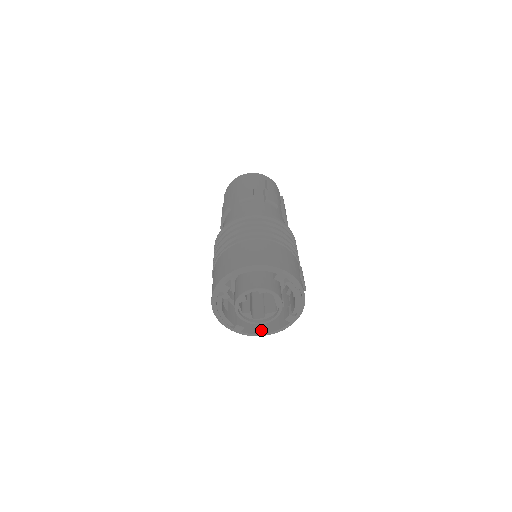
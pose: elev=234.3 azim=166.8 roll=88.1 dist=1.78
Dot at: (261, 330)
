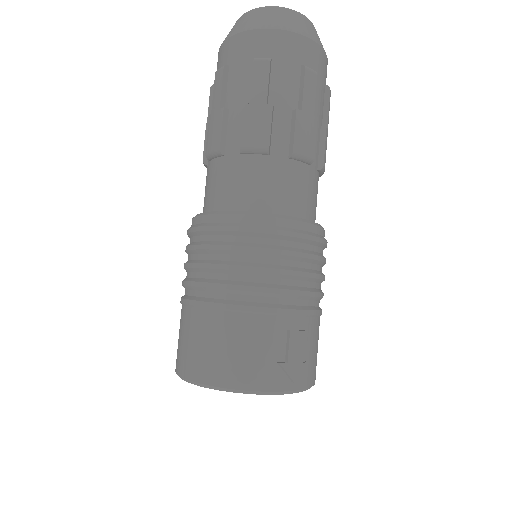
Dot at: occluded
